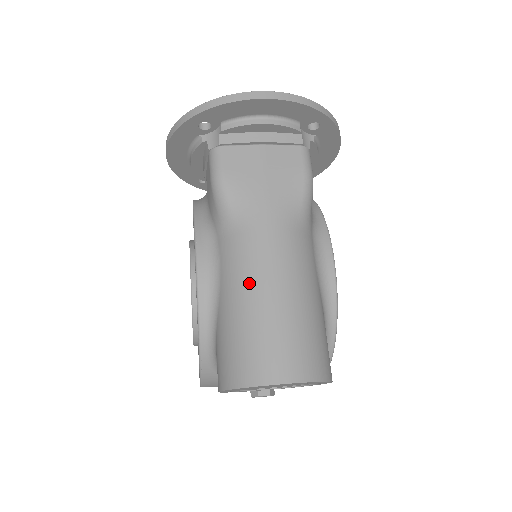
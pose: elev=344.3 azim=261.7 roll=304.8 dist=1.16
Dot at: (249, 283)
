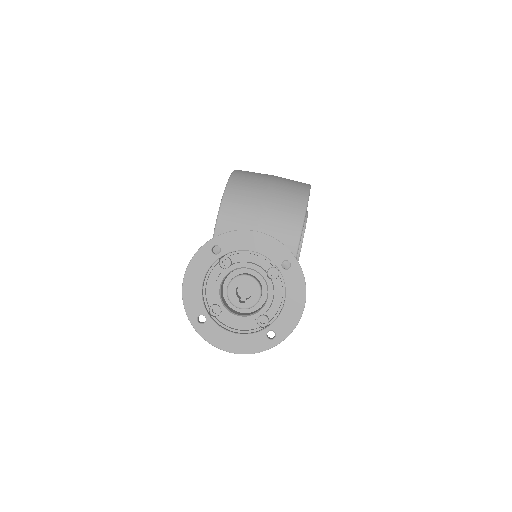
Dot at: occluded
